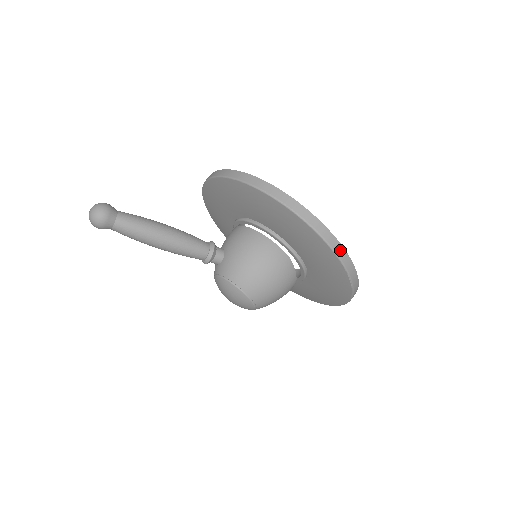
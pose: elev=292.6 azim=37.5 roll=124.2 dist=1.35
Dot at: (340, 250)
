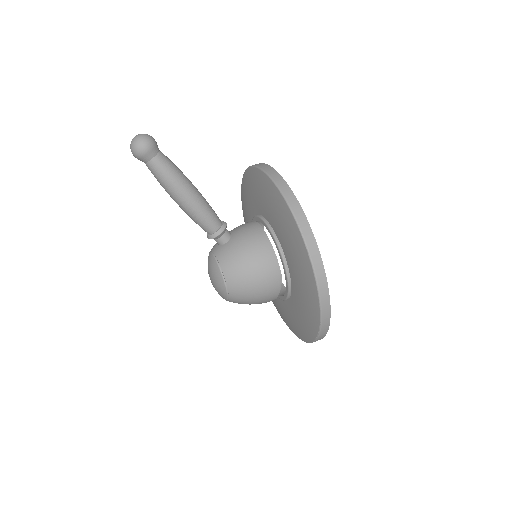
Dot at: (326, 303)
